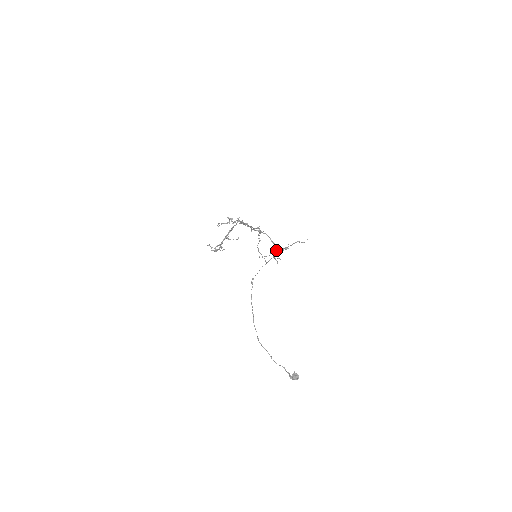
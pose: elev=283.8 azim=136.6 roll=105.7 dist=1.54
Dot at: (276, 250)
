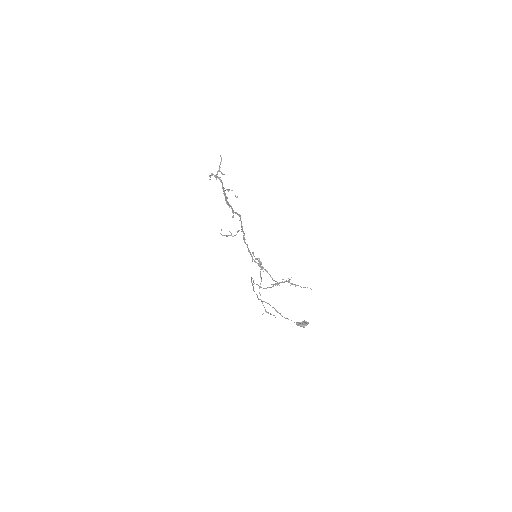
Dot at: occluded
